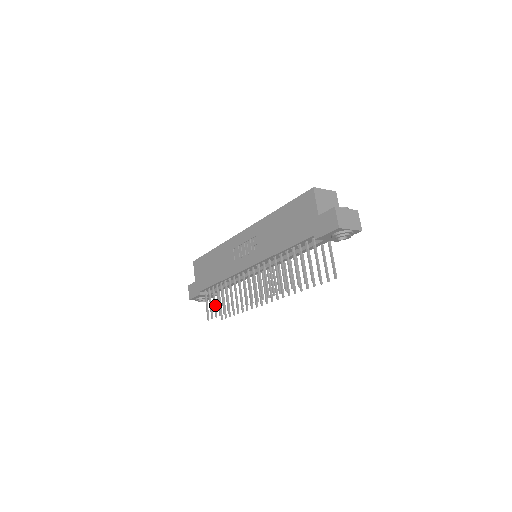
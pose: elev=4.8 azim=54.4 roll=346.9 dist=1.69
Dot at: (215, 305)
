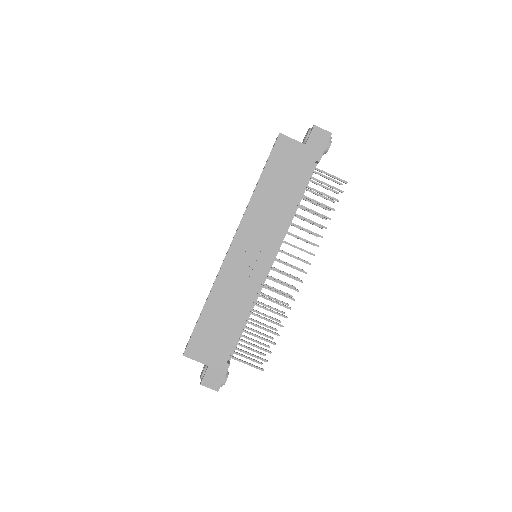
Dot at: (258, 346)
